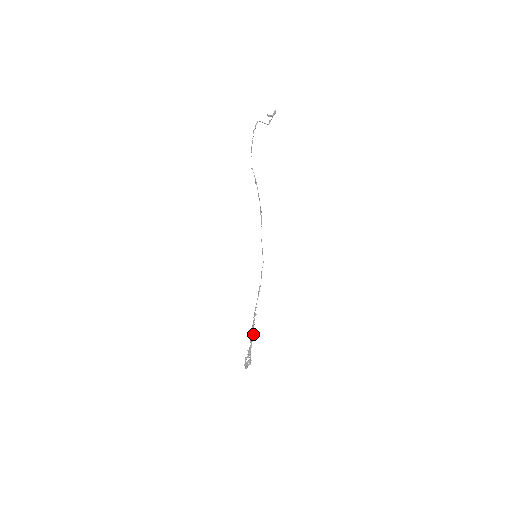
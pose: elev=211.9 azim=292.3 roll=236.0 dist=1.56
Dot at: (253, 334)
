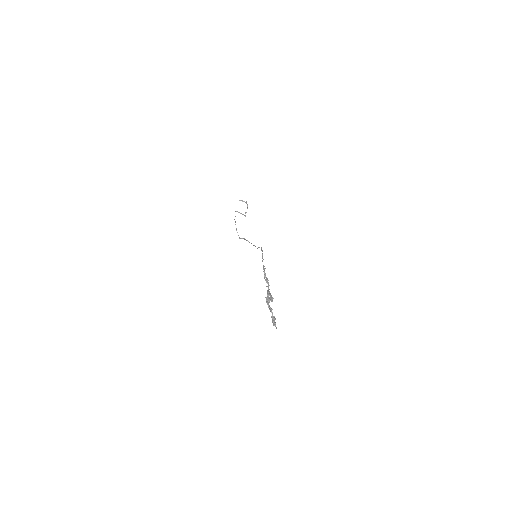
Dot at: (267, 280)
